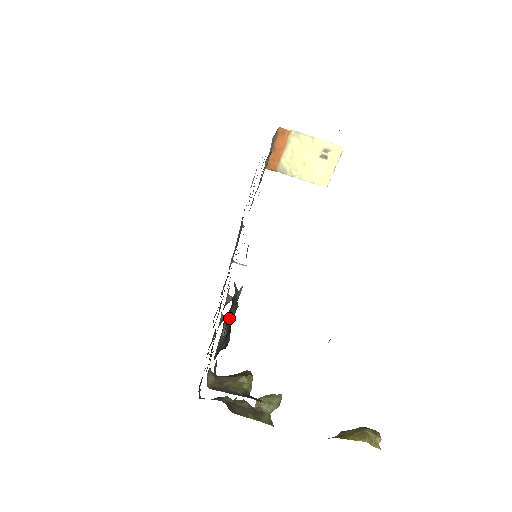
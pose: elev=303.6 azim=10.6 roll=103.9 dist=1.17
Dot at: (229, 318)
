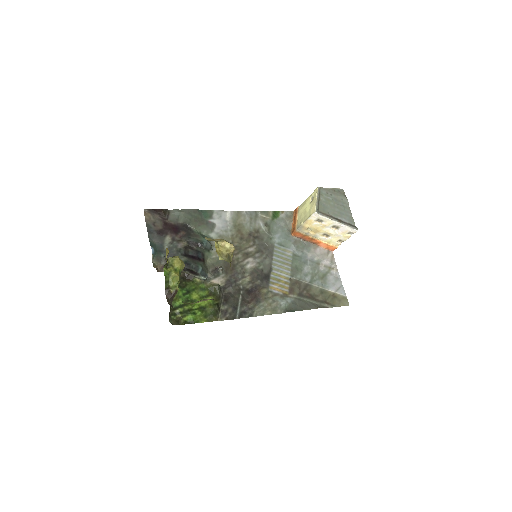
Dot at: (187, 240)
